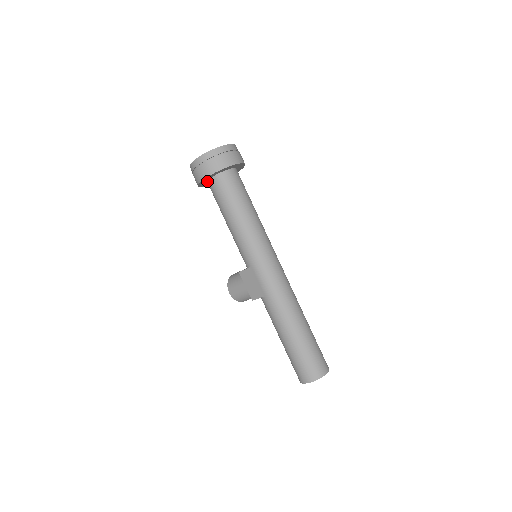
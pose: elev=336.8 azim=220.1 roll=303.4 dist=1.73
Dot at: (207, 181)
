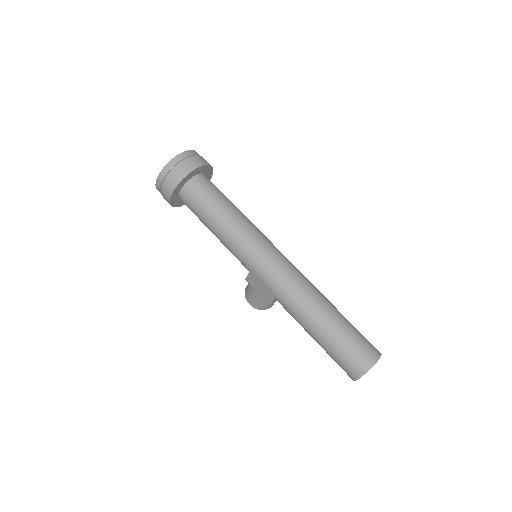
Dot at: (179, 199)
